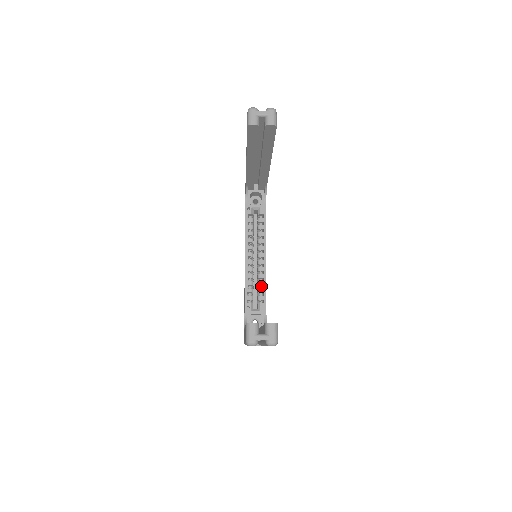
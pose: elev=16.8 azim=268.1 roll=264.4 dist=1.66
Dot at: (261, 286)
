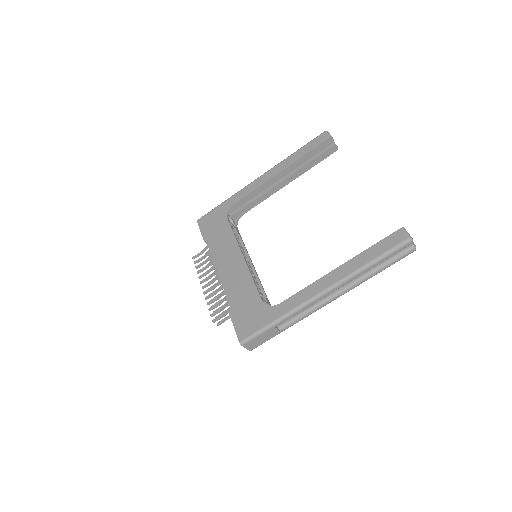
Dot at: occluded
